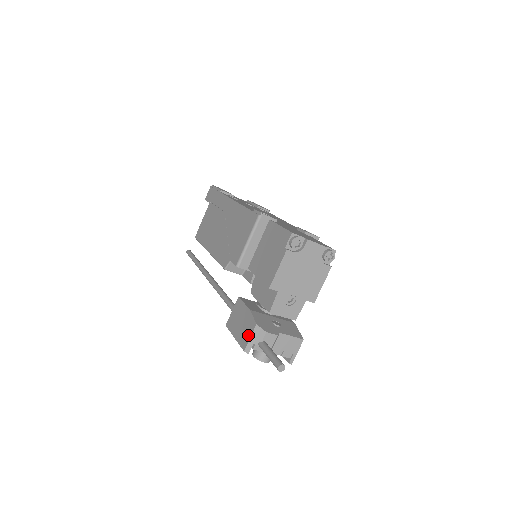
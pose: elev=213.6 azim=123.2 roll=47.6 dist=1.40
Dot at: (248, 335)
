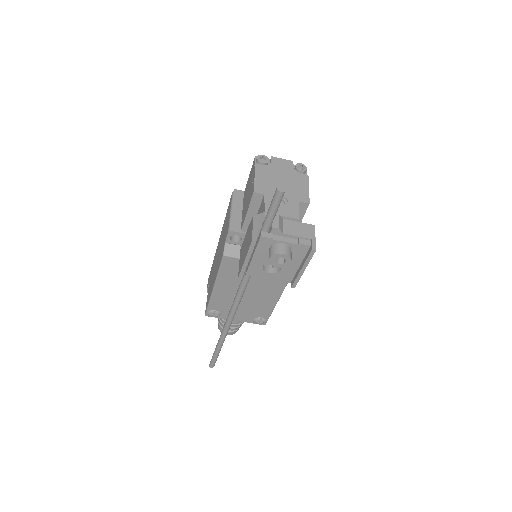
Dot at: (251, 231)
